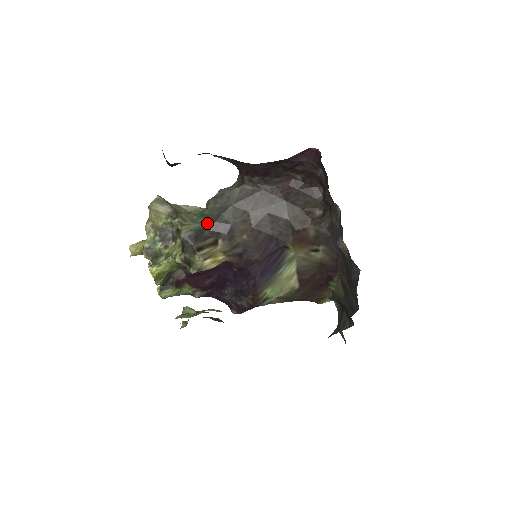
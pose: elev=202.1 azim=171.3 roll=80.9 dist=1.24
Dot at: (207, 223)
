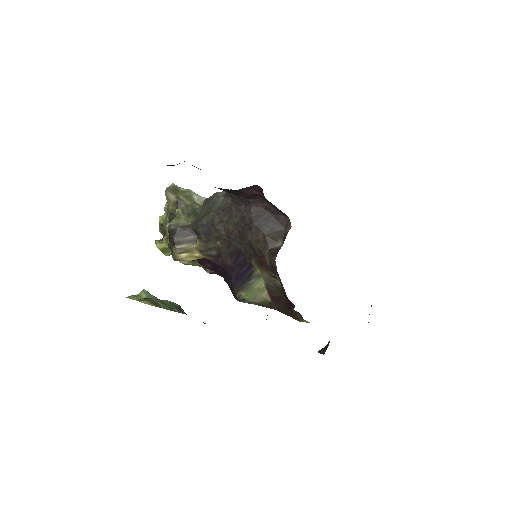
Dot at: (193, 221)
